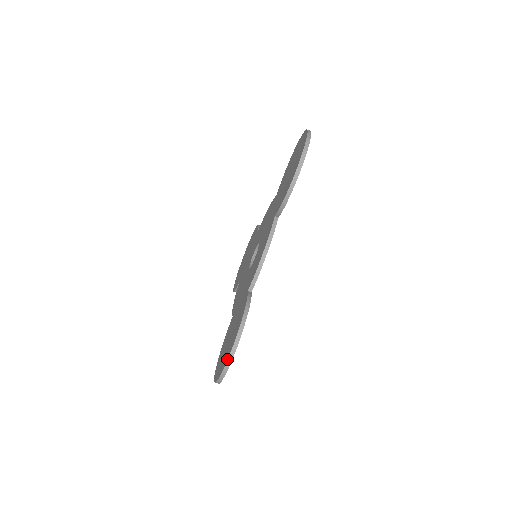
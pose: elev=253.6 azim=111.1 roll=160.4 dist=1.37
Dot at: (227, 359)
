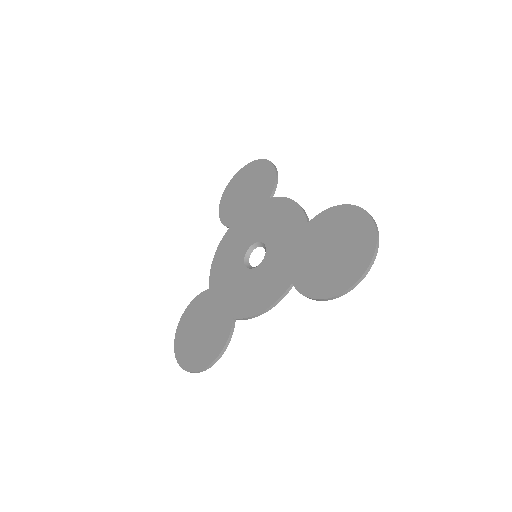
Dot at: (193, 371)
